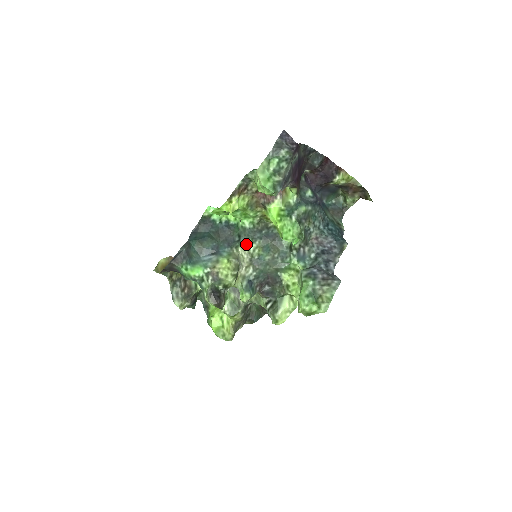
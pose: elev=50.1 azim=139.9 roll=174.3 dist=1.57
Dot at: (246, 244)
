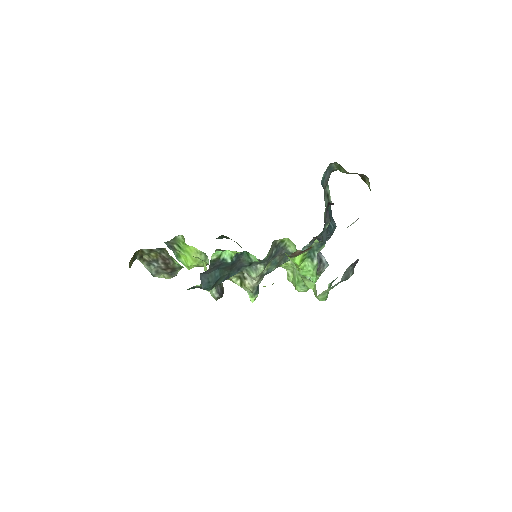
Dot at: (259, 271)
